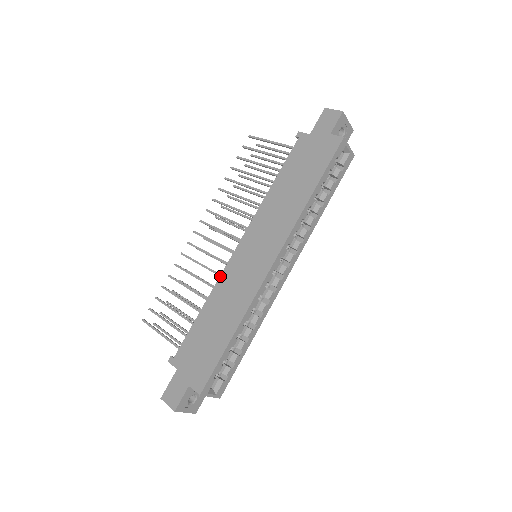
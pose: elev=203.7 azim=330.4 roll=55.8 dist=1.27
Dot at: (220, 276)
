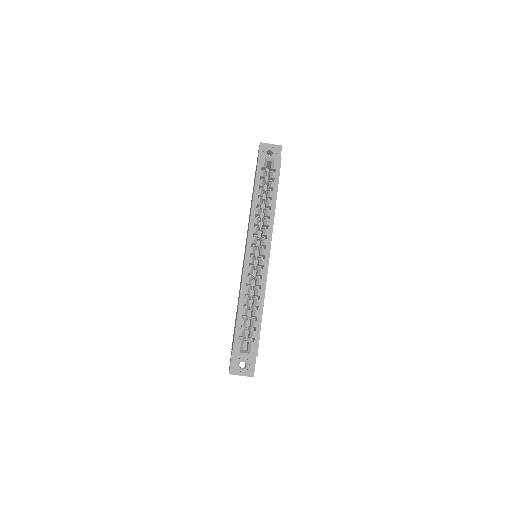
Dot at: occluded
